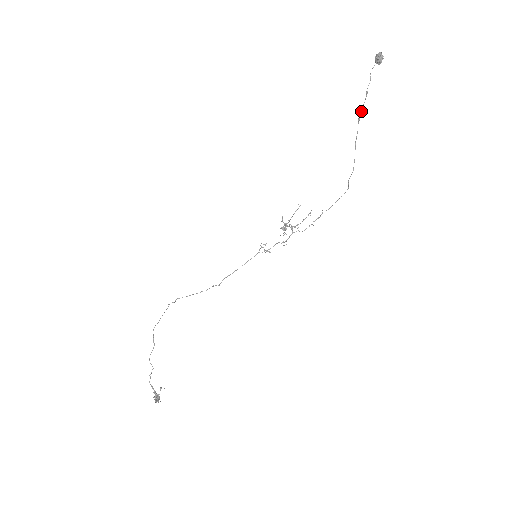
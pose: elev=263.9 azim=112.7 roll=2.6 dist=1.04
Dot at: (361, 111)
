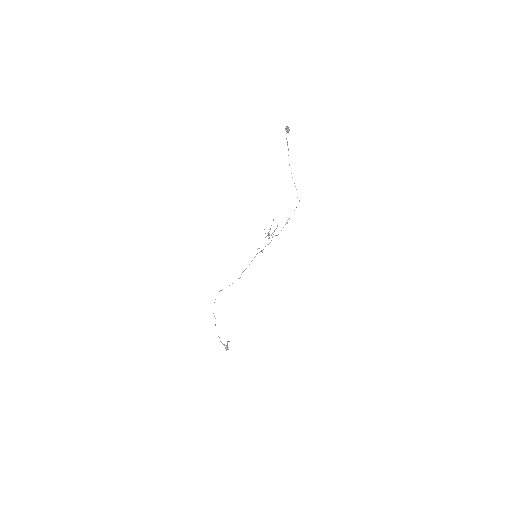
Dot at: occluded
